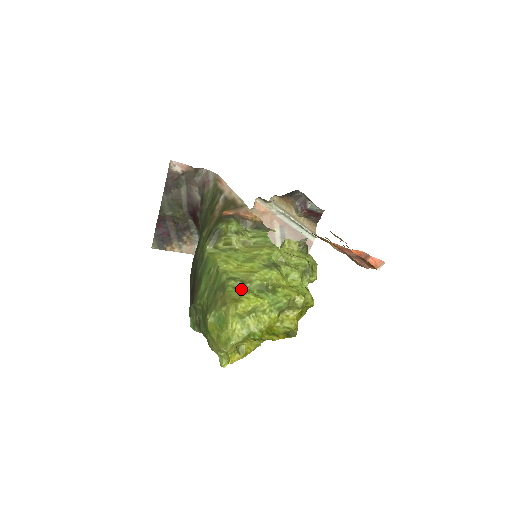
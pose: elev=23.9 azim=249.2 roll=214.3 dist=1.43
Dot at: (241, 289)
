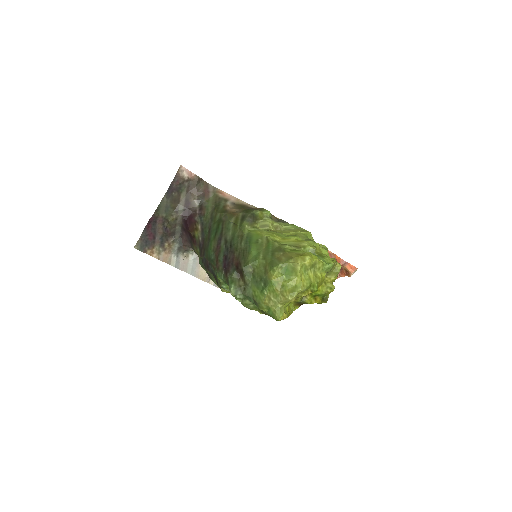
Dot at: (299, 250)
